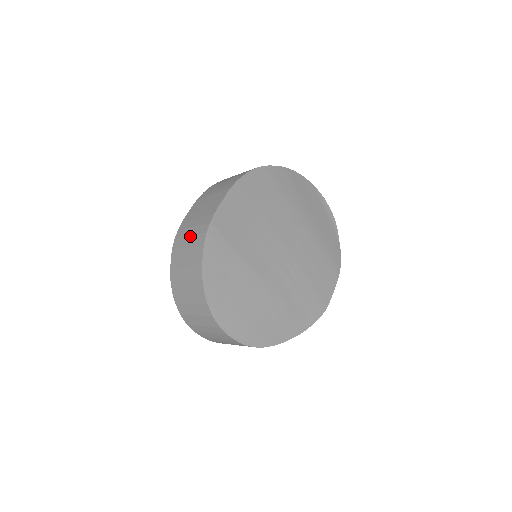
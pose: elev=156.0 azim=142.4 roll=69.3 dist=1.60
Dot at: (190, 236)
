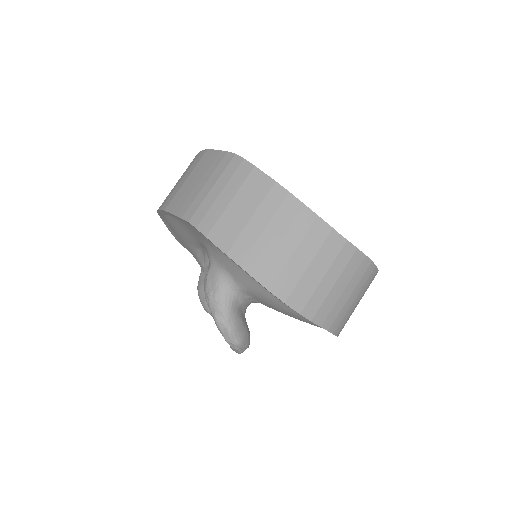
Dot at: (221, 191)
